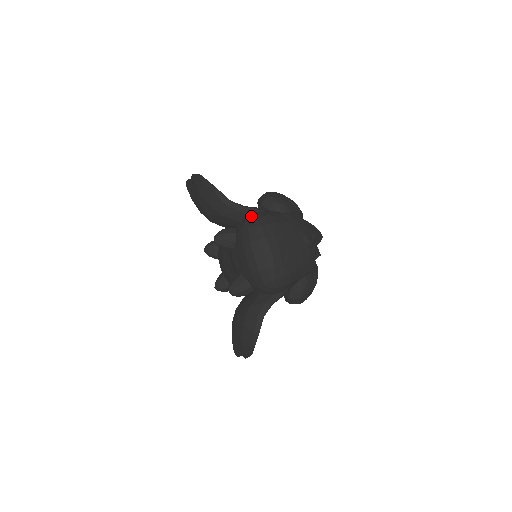
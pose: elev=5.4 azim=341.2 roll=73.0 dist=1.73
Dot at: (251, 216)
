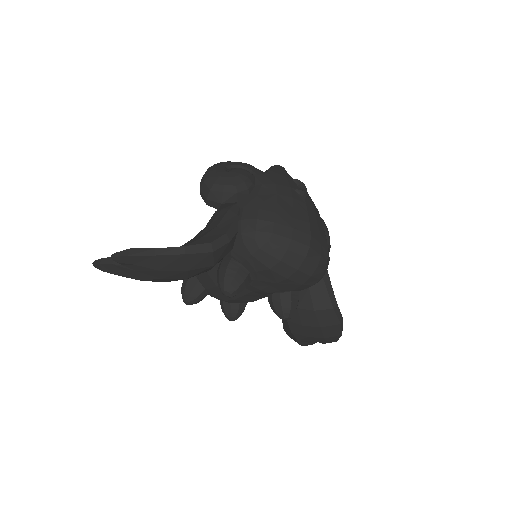
Dot at: (244, 232)
